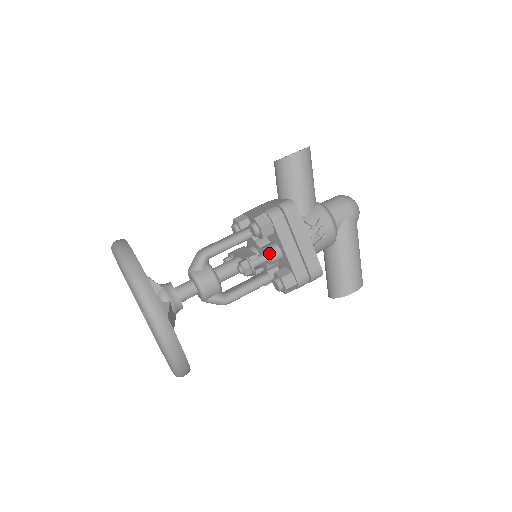
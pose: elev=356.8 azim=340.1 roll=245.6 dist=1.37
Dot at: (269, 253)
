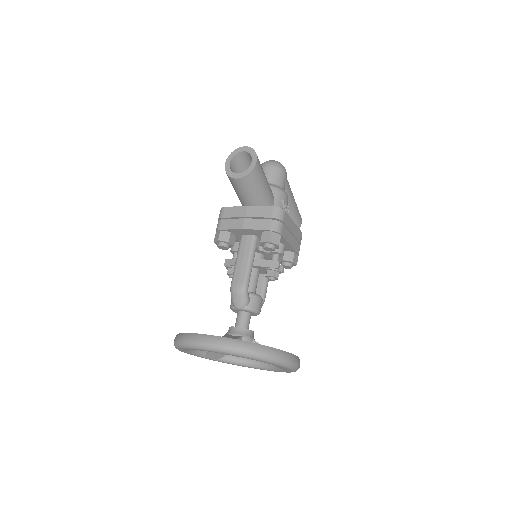
Dot at: (281, 254)
